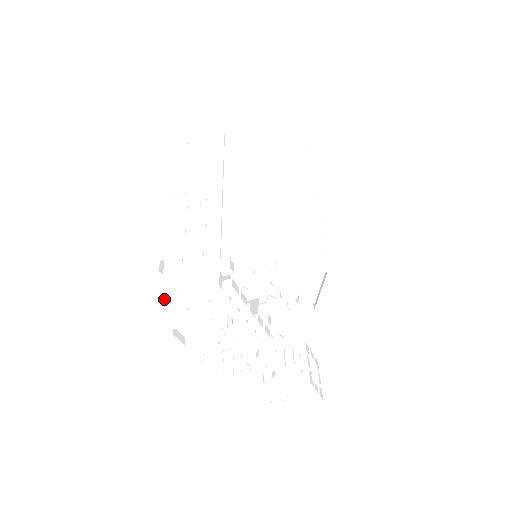
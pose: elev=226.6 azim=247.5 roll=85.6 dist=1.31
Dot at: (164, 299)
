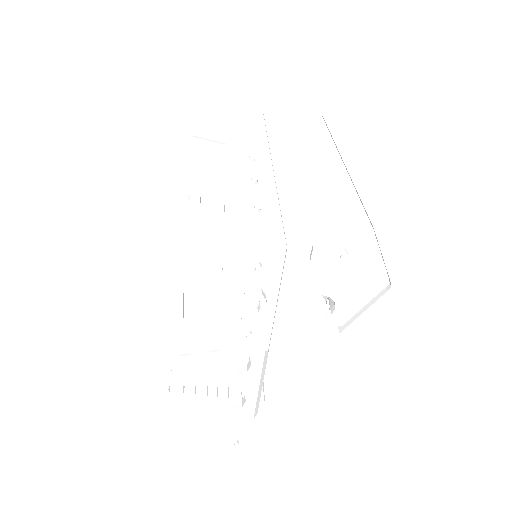
Dot at: (204, 240)
